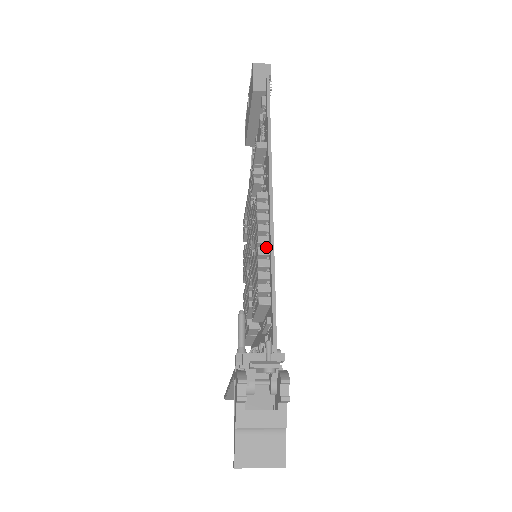
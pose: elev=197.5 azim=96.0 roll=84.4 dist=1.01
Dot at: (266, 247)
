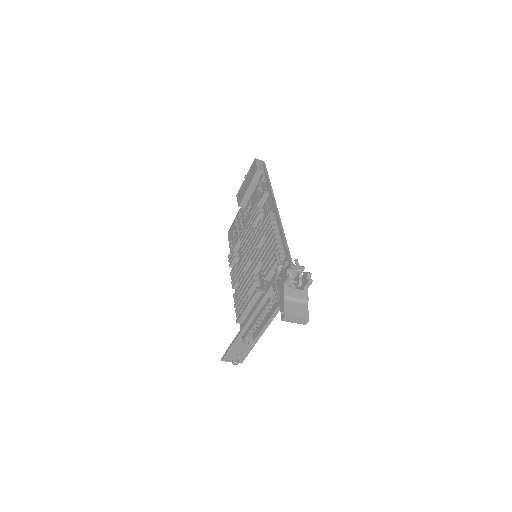
Dot at: occluded
